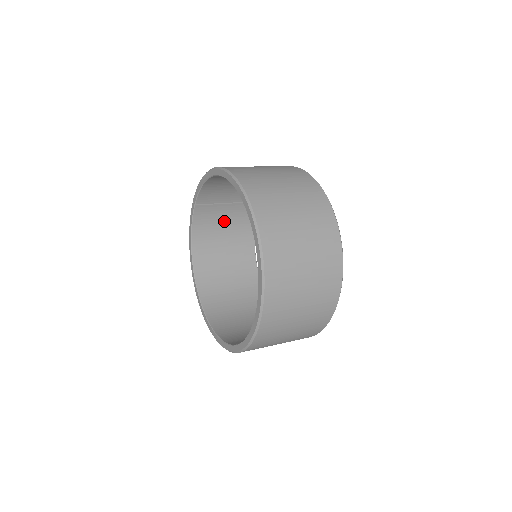
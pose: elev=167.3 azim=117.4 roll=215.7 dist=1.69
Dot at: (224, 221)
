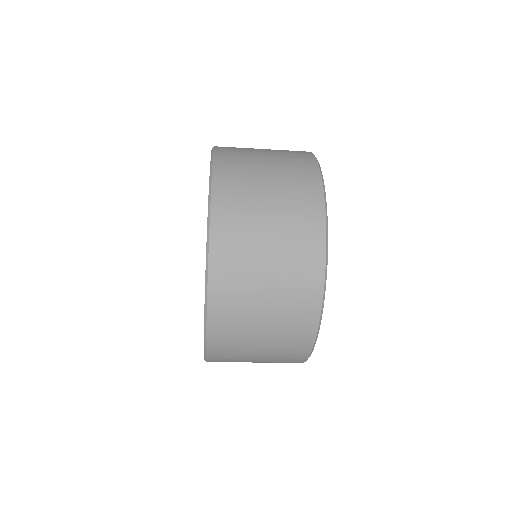
Dot at: occluded
